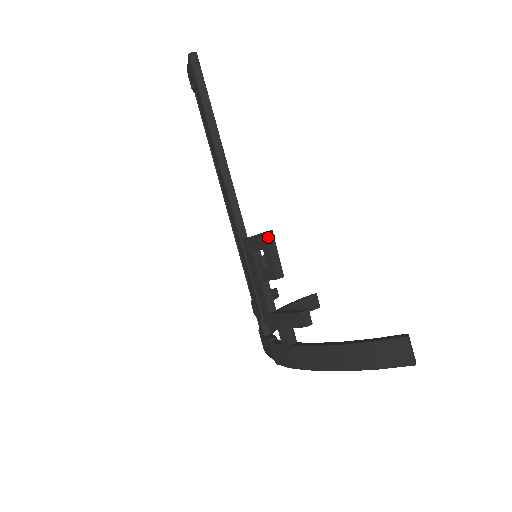
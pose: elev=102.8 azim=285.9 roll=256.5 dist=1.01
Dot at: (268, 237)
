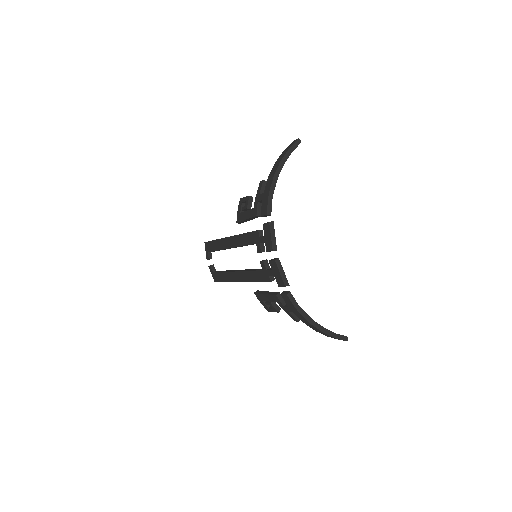
Dot at: (242, 199)
